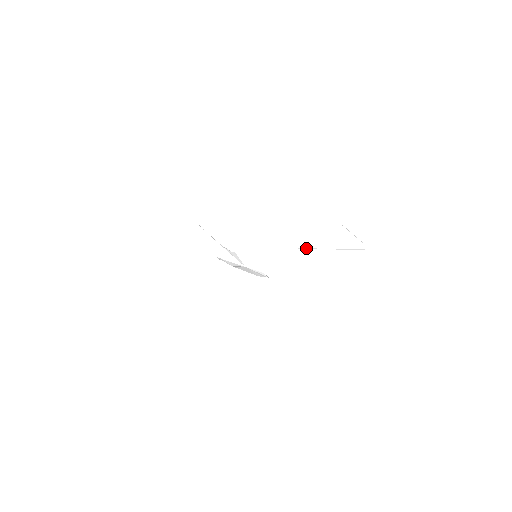
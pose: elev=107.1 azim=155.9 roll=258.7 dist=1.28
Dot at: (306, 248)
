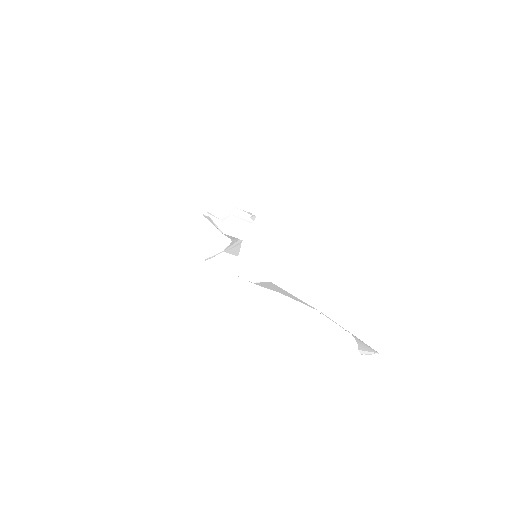
Dot at: (317, 312)
